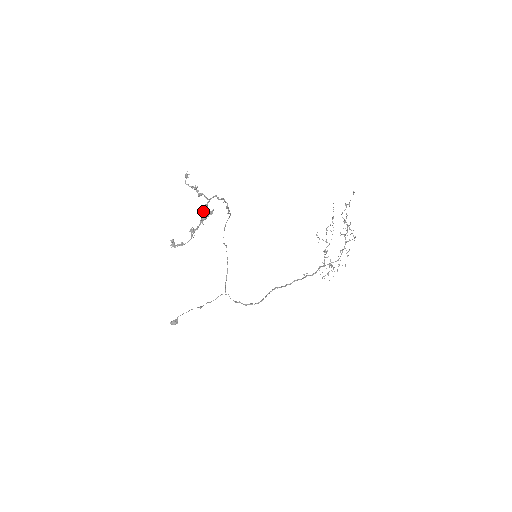
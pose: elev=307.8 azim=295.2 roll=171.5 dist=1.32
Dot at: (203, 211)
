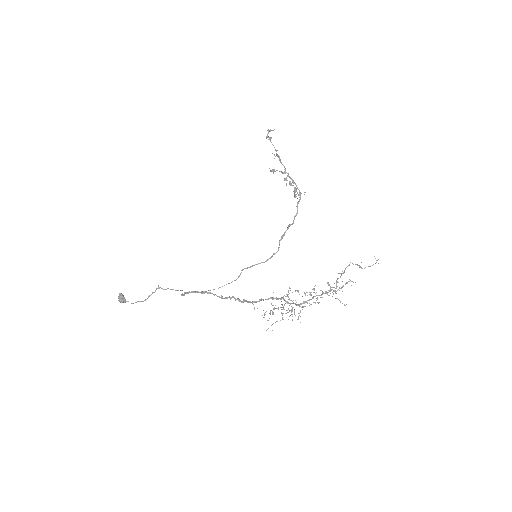
Dot at: (290, 177)
